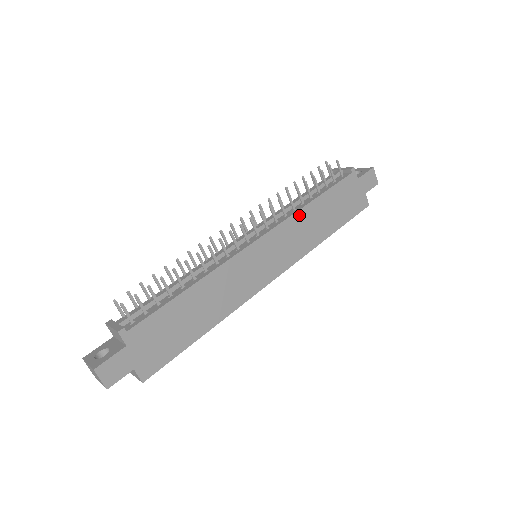
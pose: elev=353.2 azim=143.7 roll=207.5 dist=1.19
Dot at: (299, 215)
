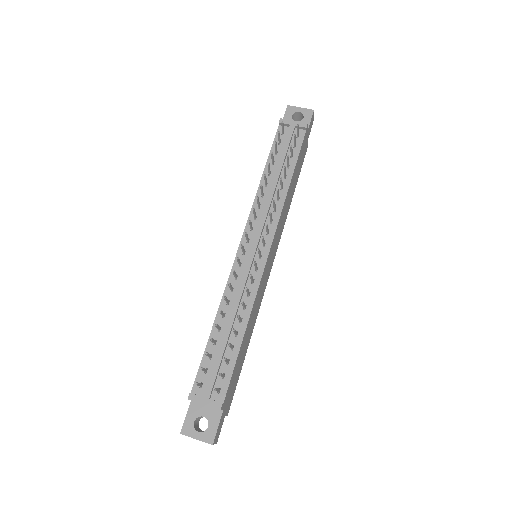
Dot at: (284, 204)
